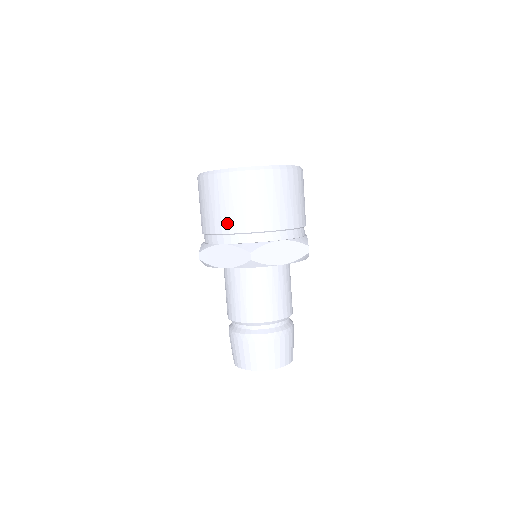
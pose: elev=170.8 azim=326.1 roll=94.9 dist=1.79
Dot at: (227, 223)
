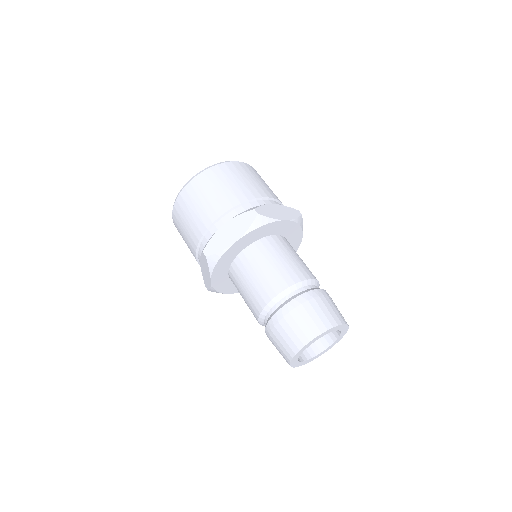
Dot at: (220, 206)
